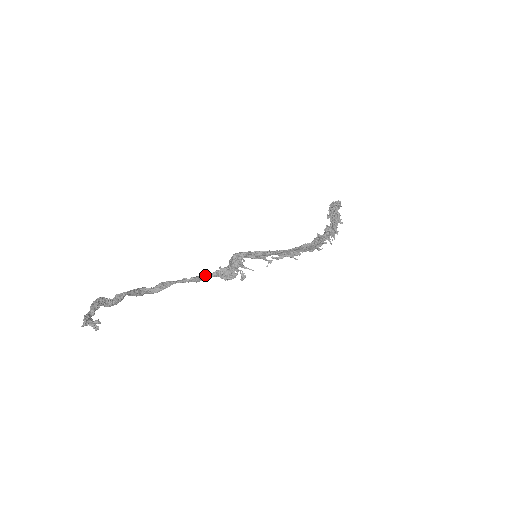
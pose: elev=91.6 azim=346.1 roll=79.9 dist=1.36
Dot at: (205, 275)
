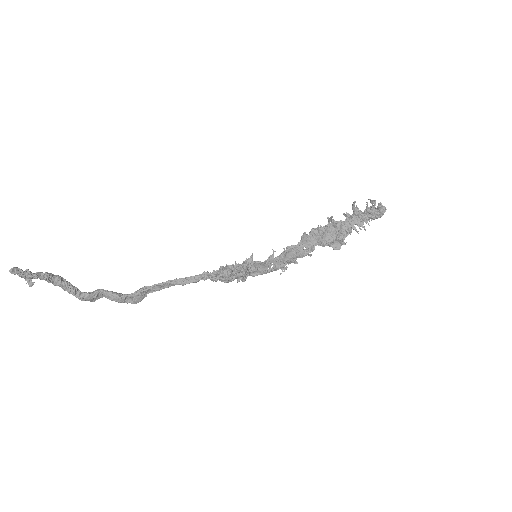
Dot at: (191, 276)
